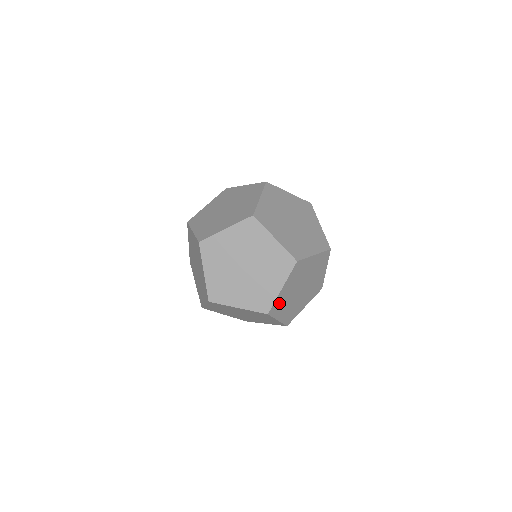
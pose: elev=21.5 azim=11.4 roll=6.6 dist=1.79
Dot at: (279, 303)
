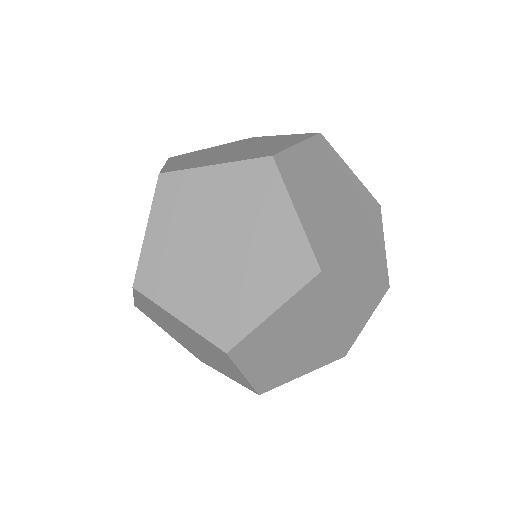
Dot at: (270, 377)
